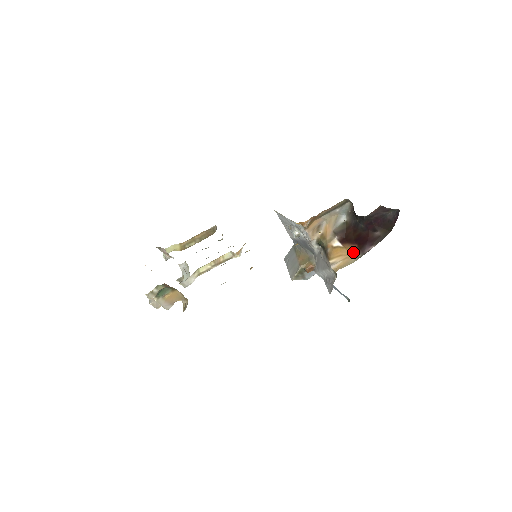
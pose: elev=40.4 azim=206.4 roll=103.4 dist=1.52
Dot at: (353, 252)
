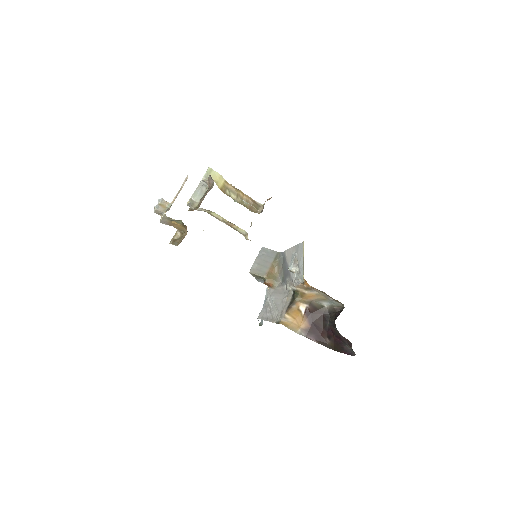
Dot at: (303, 327)
